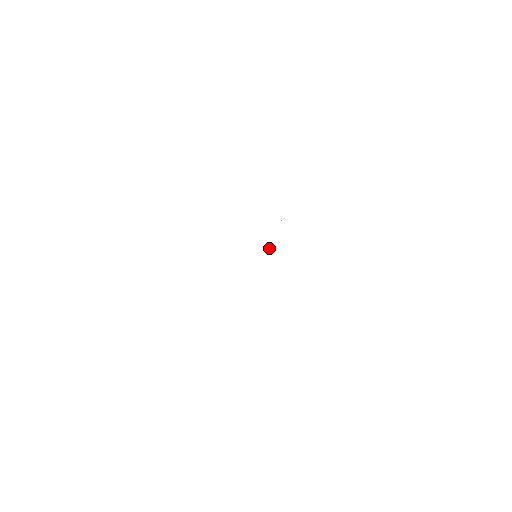
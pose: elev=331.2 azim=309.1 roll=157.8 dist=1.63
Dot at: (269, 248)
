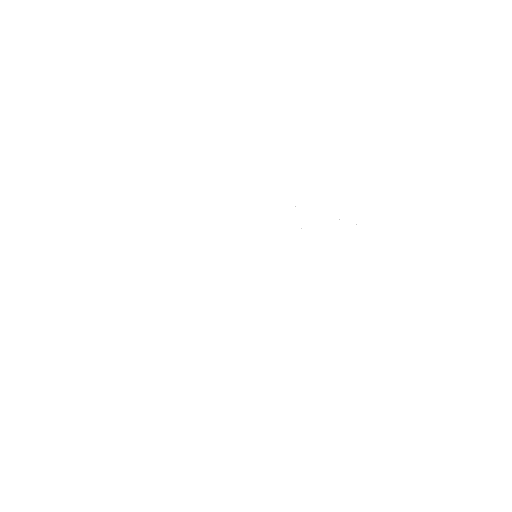
Dot at: occluded
